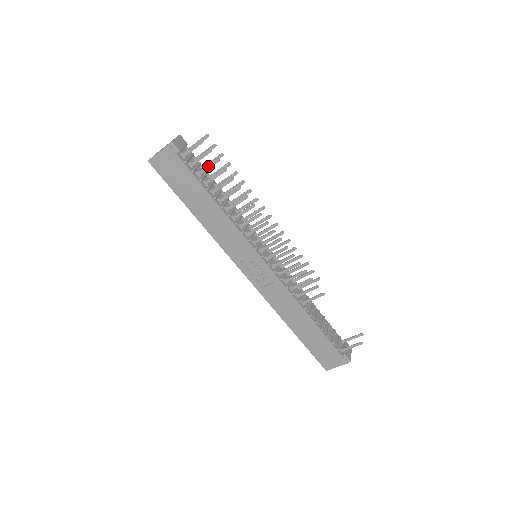
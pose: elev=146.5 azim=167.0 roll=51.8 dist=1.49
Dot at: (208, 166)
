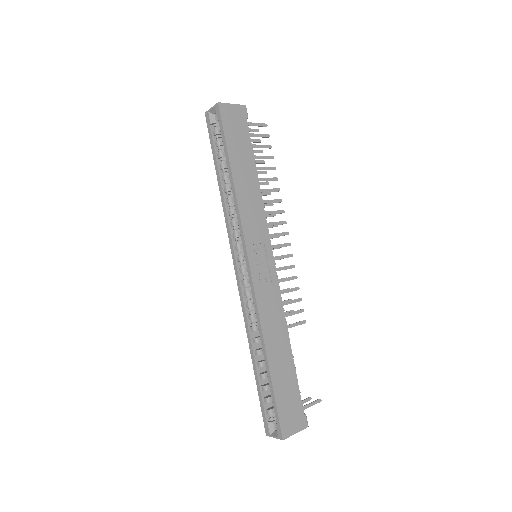
Dot at: (261, 145)
